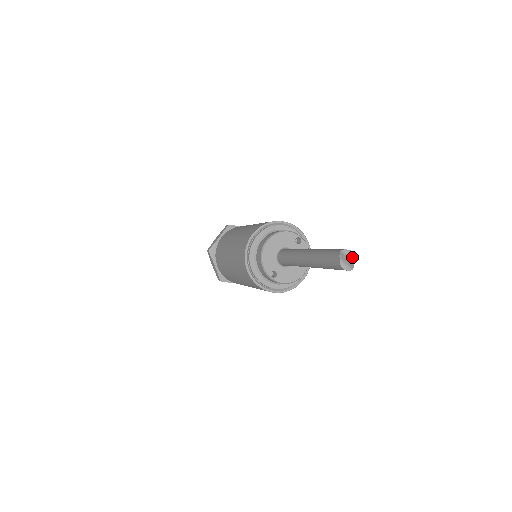
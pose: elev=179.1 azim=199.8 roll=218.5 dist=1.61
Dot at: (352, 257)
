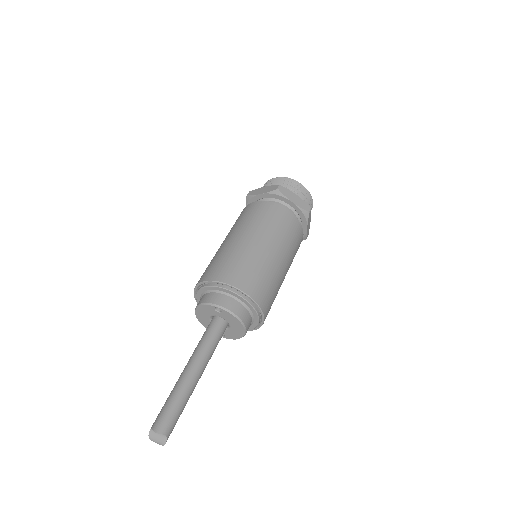
Dot at: (162, 433)
